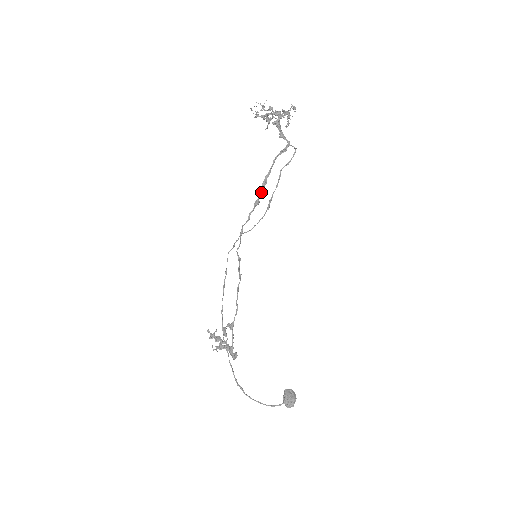
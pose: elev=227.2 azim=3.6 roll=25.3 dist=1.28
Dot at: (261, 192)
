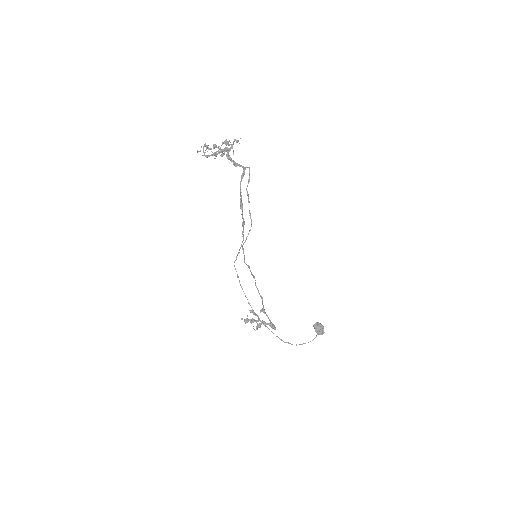
Dot at: occluded
